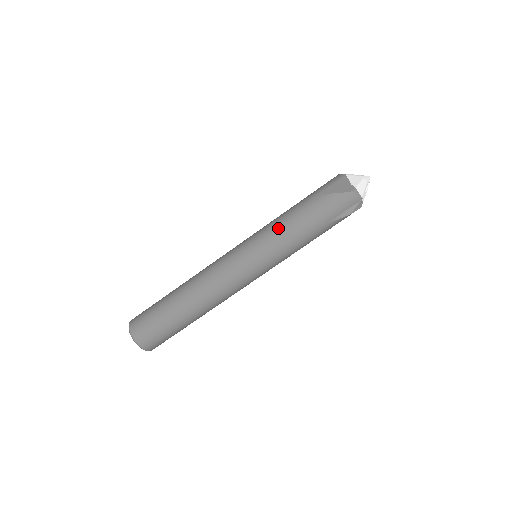
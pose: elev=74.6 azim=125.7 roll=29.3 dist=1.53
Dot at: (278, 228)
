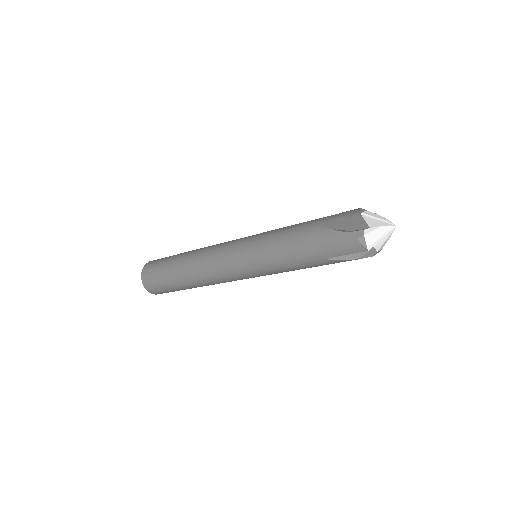
Dot at: (273, 241)
